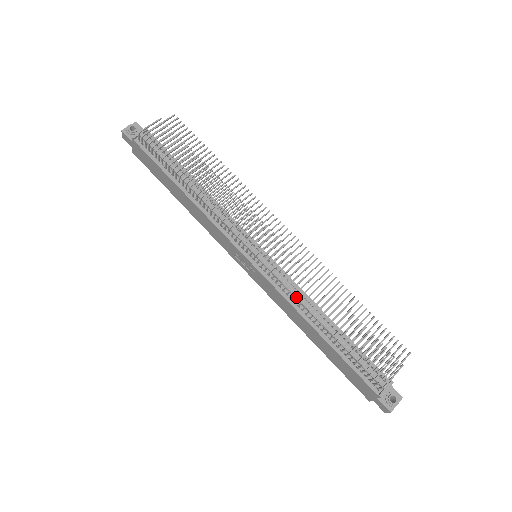
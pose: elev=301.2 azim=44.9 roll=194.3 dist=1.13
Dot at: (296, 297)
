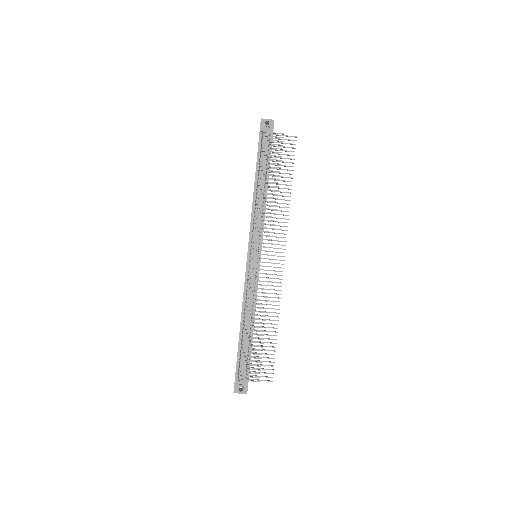
Dot at: (249, 297)
